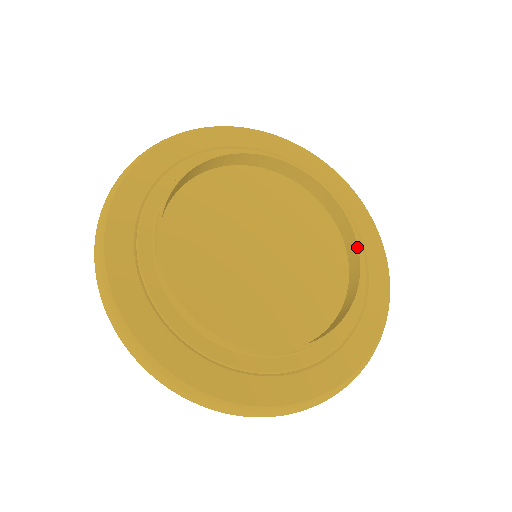
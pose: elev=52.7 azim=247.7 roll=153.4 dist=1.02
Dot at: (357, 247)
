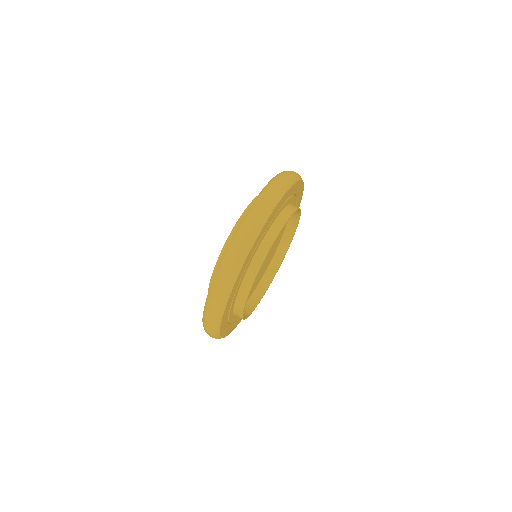
Dot at: (286, 252)
